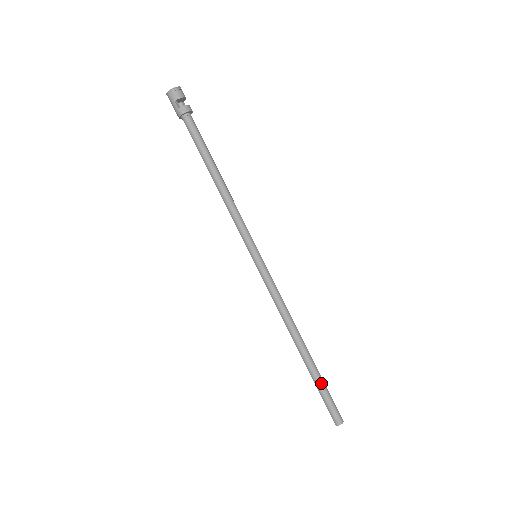
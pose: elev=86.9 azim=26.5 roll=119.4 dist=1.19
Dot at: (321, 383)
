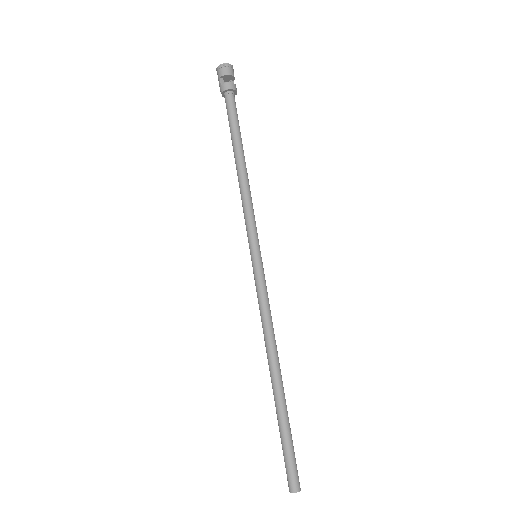
Dot at: (284, 430)
